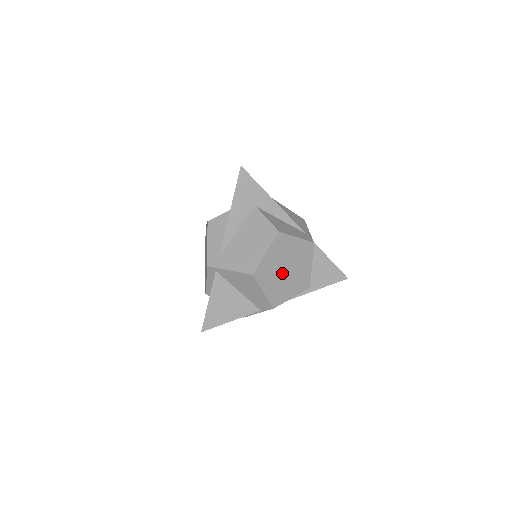
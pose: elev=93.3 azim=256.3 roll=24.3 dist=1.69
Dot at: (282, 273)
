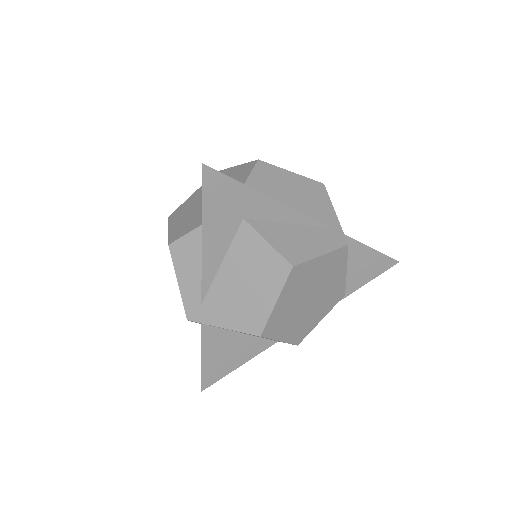
Dot at: (304, 306)
